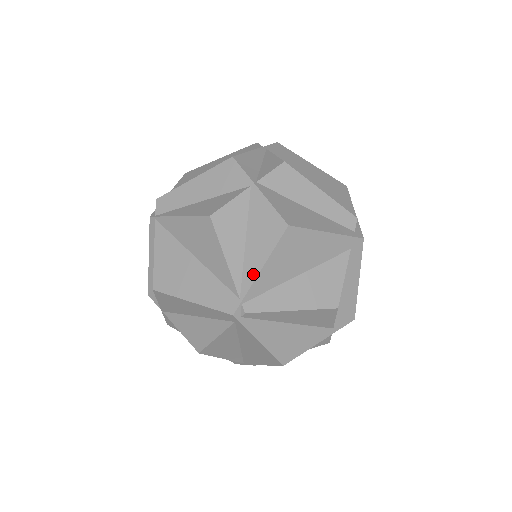
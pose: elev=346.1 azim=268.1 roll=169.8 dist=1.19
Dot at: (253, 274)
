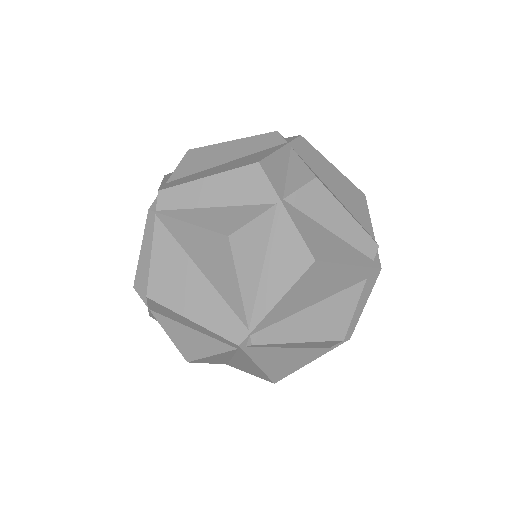
Dot at: (267, 306)
